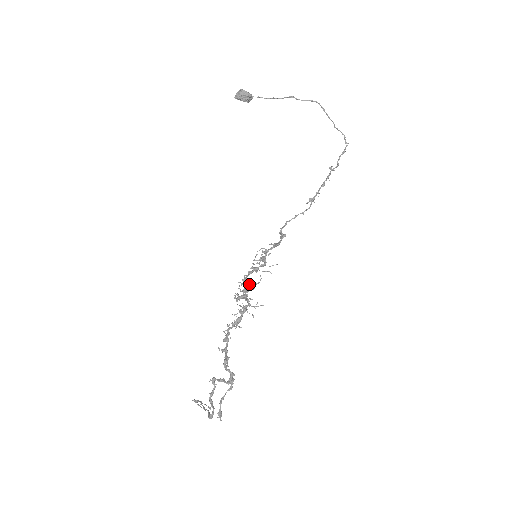
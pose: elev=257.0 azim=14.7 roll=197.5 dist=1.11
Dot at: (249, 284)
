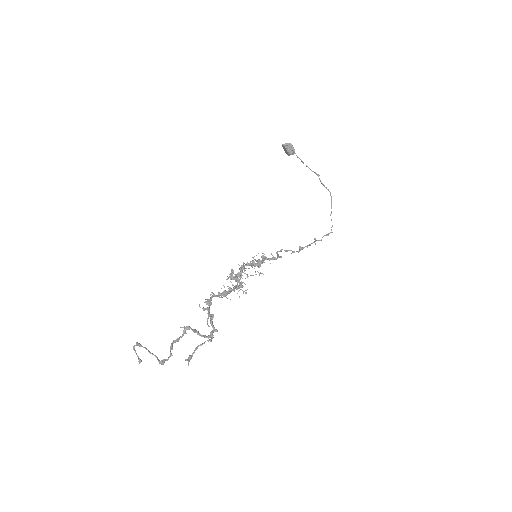
Dot at: occluded
